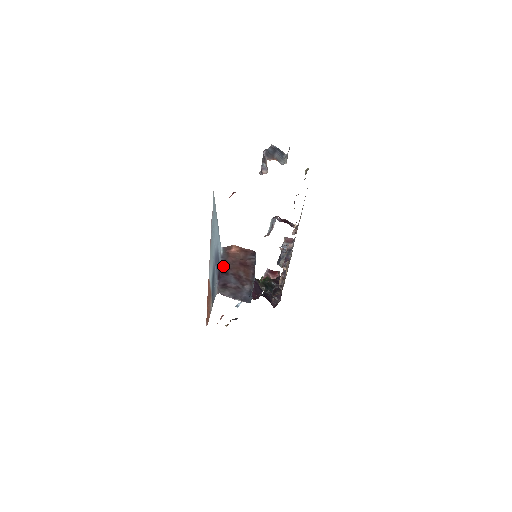
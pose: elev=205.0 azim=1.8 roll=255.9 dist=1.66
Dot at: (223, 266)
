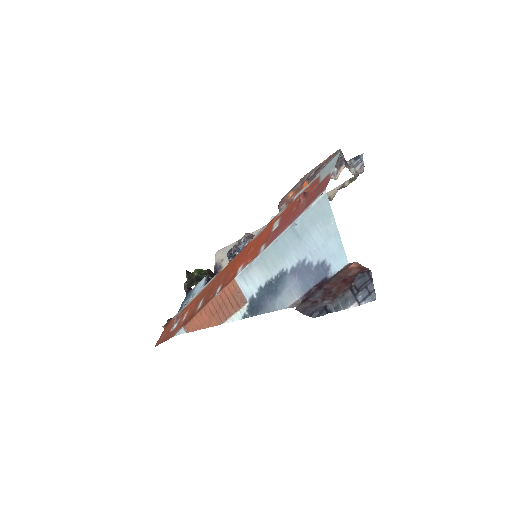
Dot at: (328, 281)
